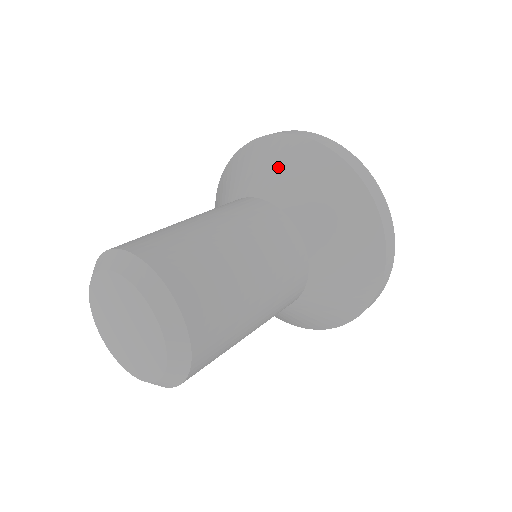
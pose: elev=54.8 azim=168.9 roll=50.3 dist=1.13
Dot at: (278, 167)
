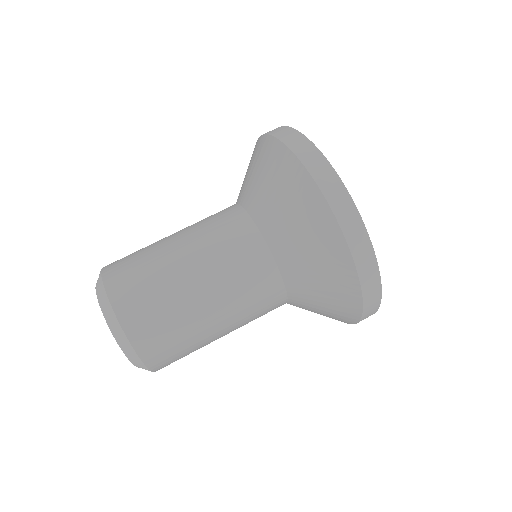
Dot at: (284, 206)
